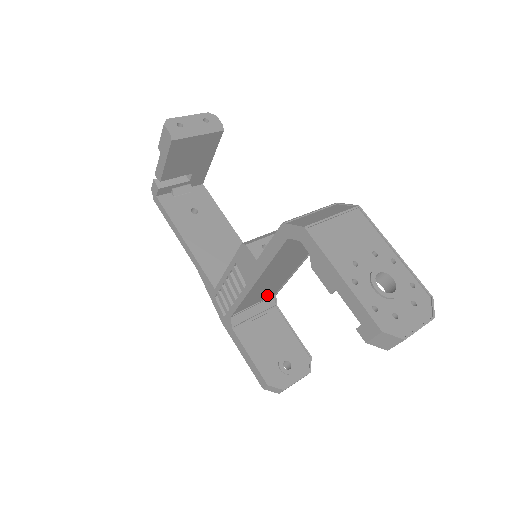
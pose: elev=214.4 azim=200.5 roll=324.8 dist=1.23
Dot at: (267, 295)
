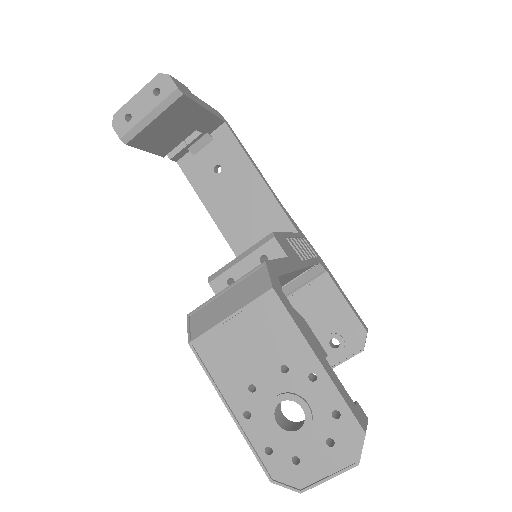
Dot at: (300, 273)
